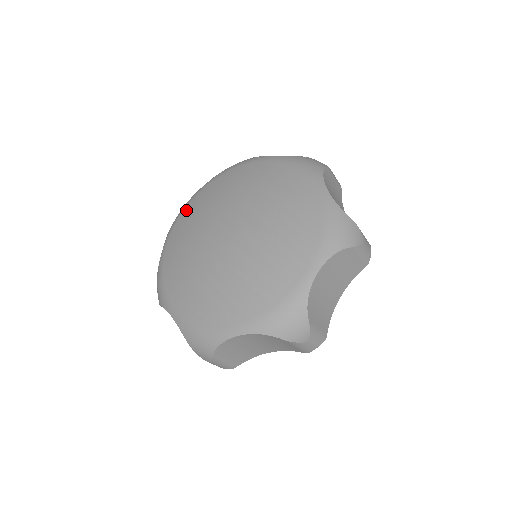
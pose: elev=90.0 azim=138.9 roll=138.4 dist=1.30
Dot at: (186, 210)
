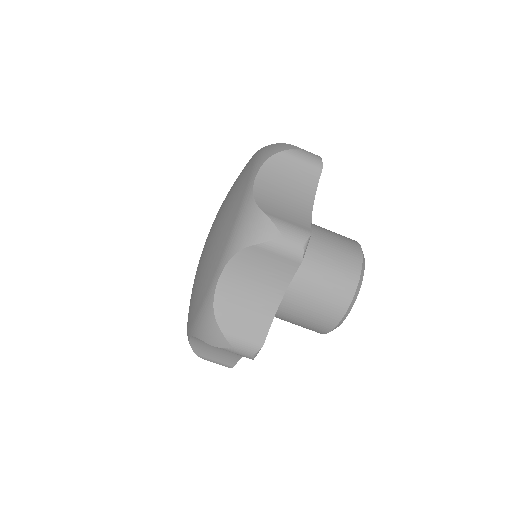
Dot at: occluded
